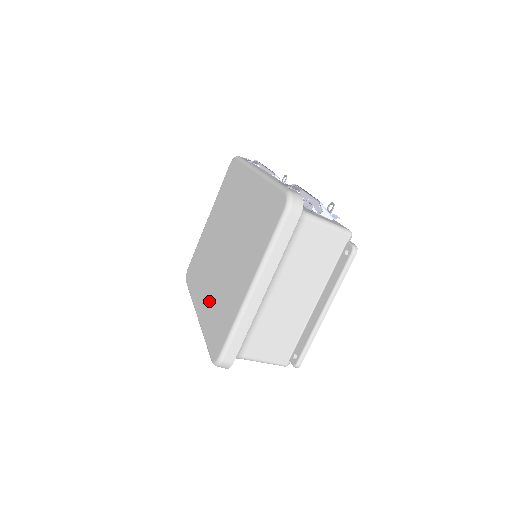
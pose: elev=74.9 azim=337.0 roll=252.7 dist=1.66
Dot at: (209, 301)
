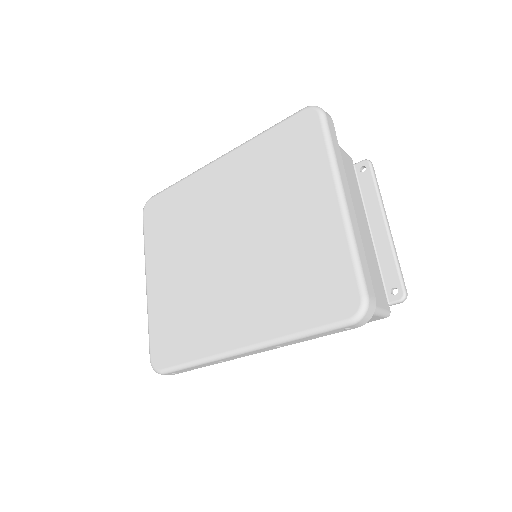
Dot at: (260, 304)
